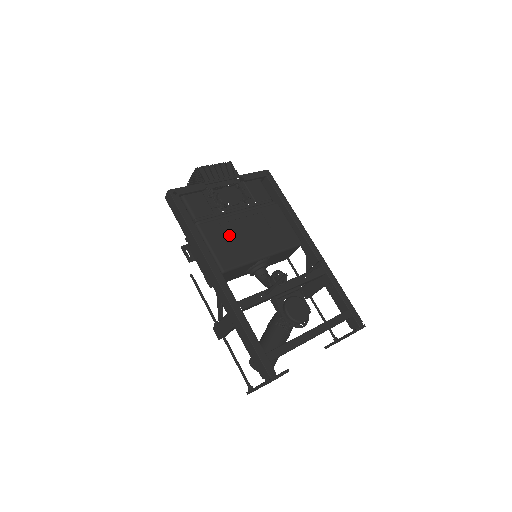
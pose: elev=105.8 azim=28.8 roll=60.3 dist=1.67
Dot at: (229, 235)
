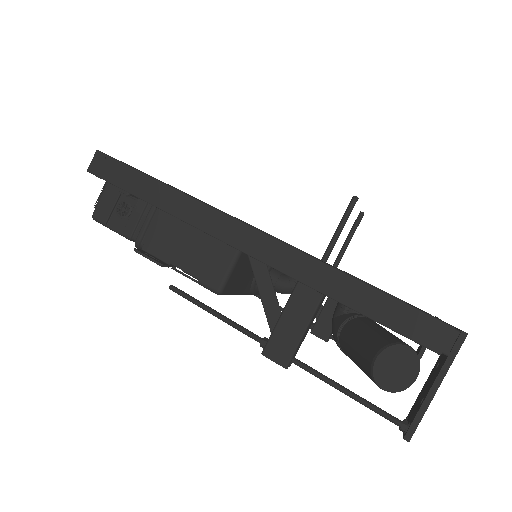
Dot at: occluded
